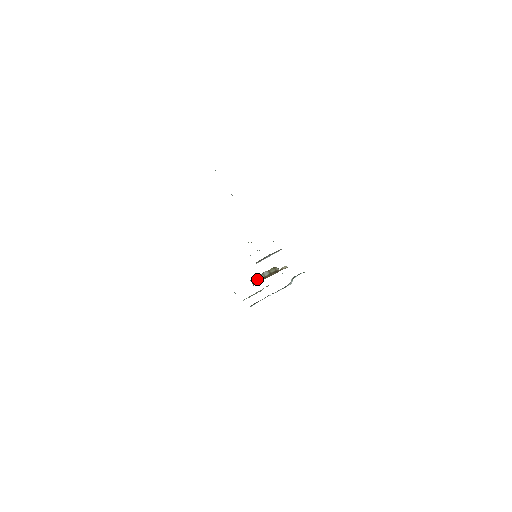
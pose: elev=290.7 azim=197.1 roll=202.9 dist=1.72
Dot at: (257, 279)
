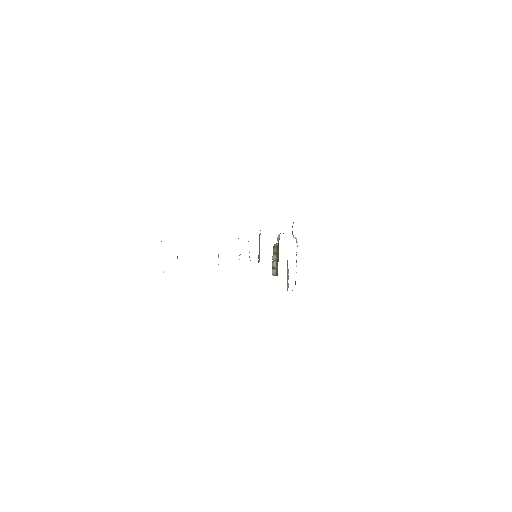
Dot at: (274, 269)
